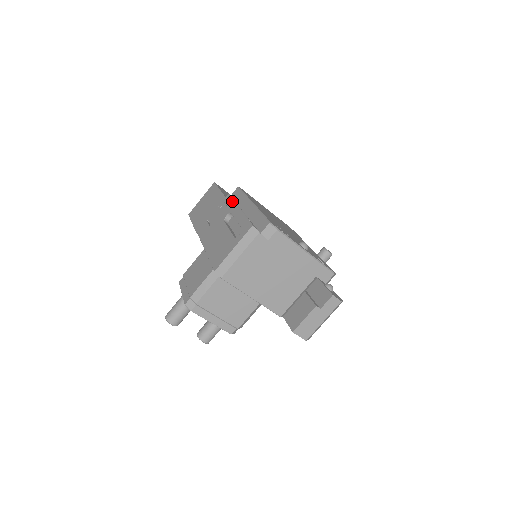
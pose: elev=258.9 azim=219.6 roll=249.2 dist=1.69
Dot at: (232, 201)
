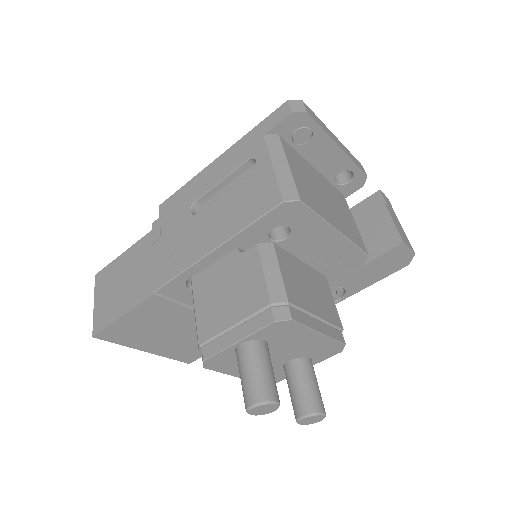
Dot at: (175, 205)
